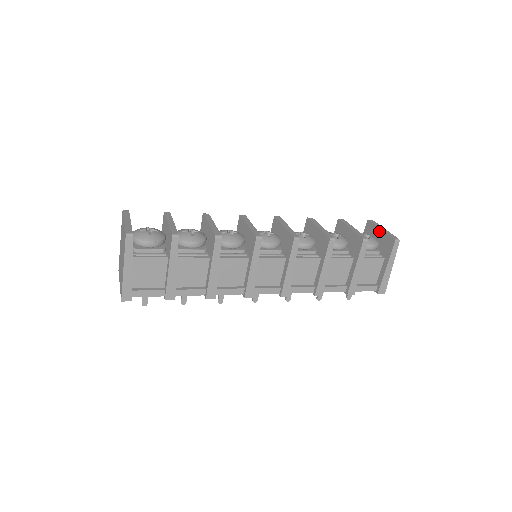
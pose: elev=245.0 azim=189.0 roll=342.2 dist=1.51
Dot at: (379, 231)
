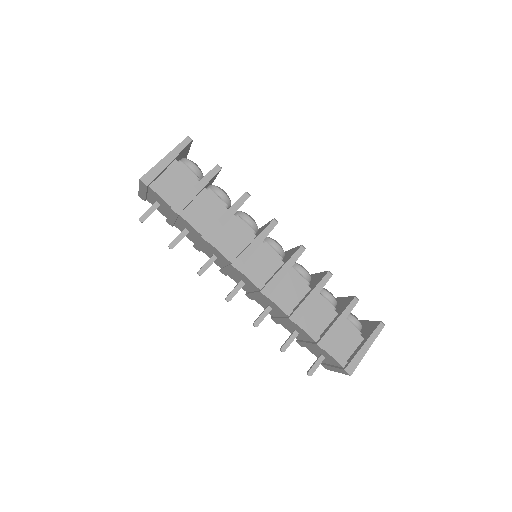
Dot at: (365, 322)
